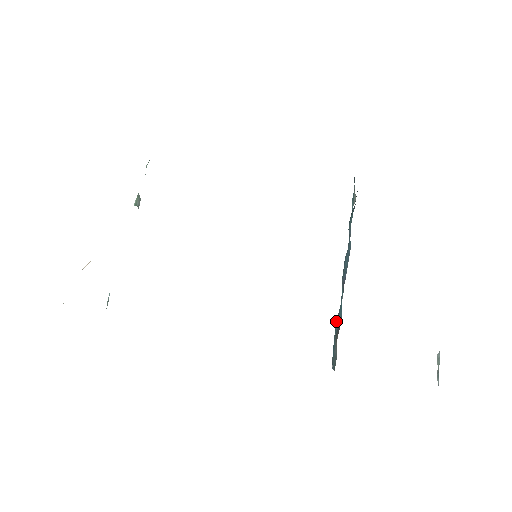
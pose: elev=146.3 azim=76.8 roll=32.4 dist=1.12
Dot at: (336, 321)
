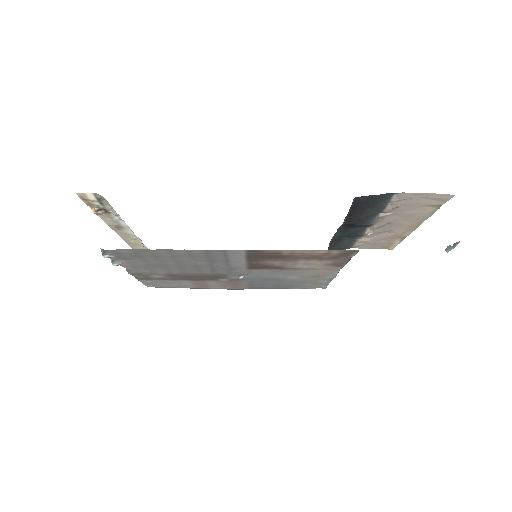
Dot at: occluded
